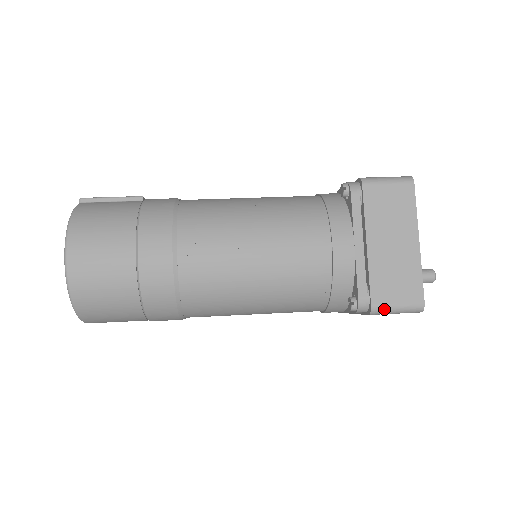
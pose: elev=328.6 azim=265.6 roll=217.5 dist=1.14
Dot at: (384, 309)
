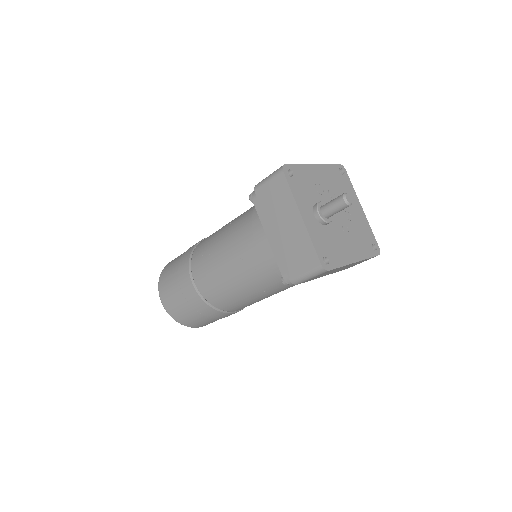
Dot at: (262, 181)
